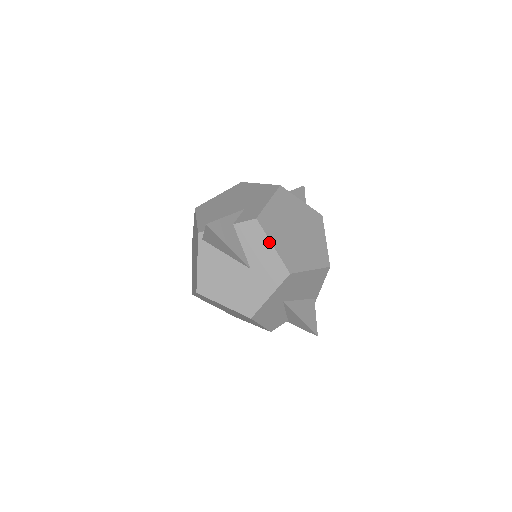
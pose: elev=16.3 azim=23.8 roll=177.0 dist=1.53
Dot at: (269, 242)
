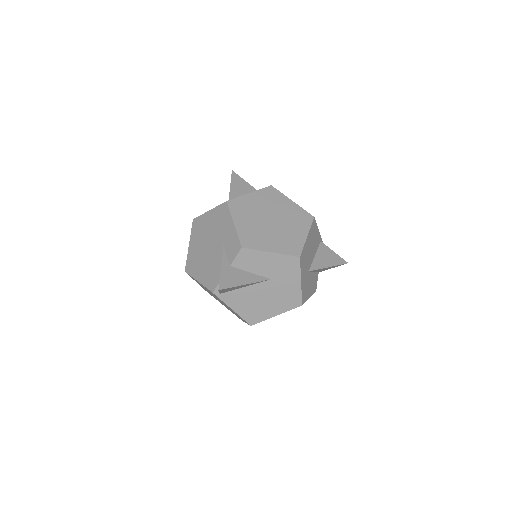
Dot at: (266, 253)
